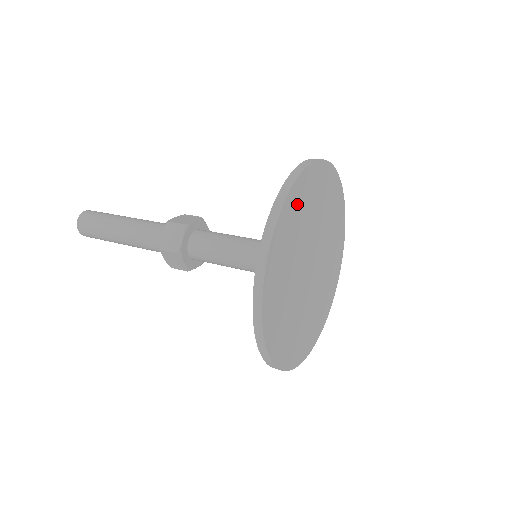
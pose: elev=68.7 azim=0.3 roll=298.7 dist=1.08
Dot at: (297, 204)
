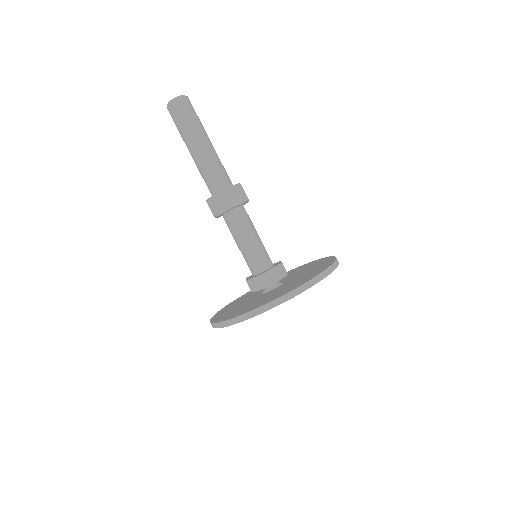
Dot at: occluded
